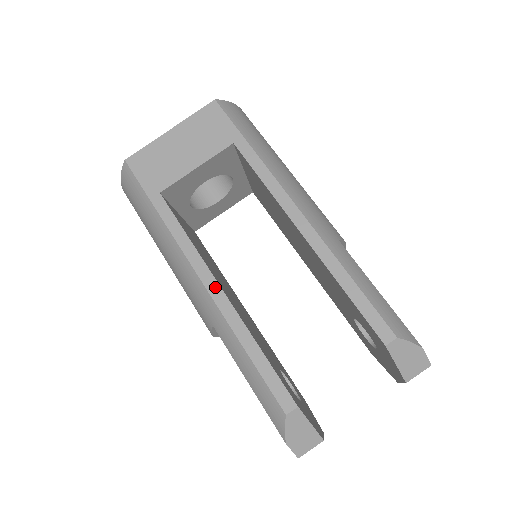
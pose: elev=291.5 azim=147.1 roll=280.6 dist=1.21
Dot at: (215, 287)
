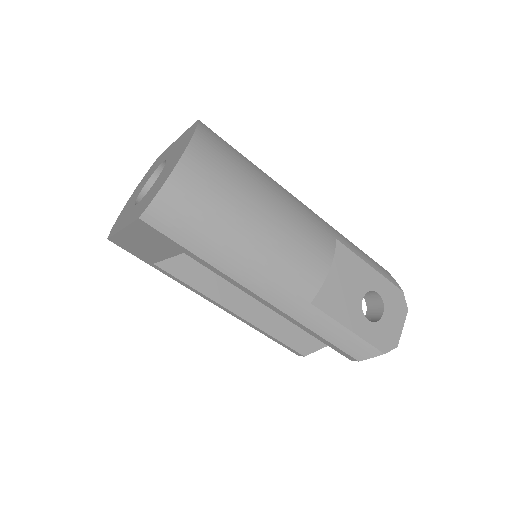
Dot at: (230, 312)
